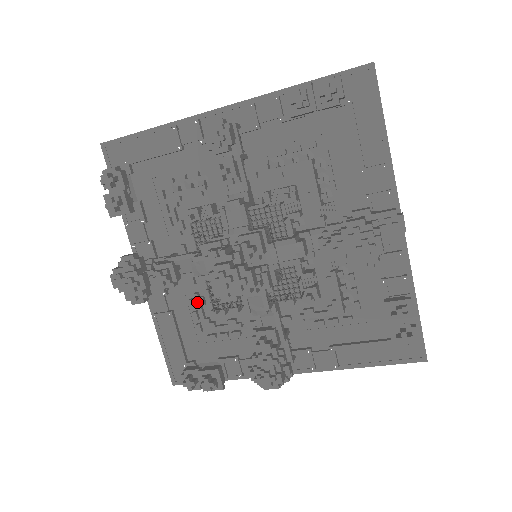
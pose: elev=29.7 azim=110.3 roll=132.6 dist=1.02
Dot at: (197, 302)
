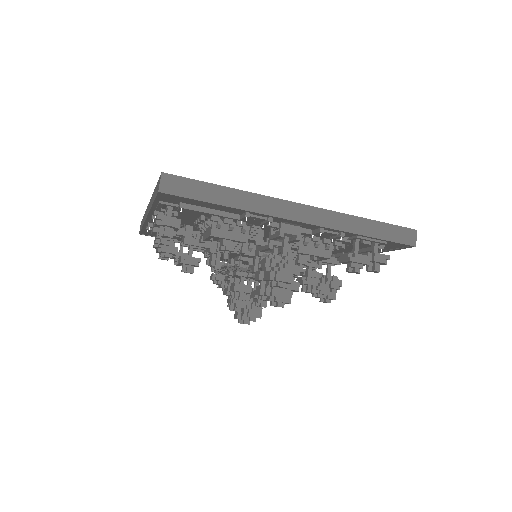
Dot at: occluded
